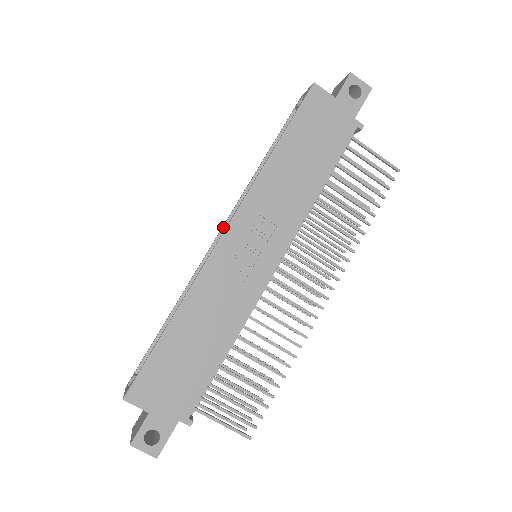
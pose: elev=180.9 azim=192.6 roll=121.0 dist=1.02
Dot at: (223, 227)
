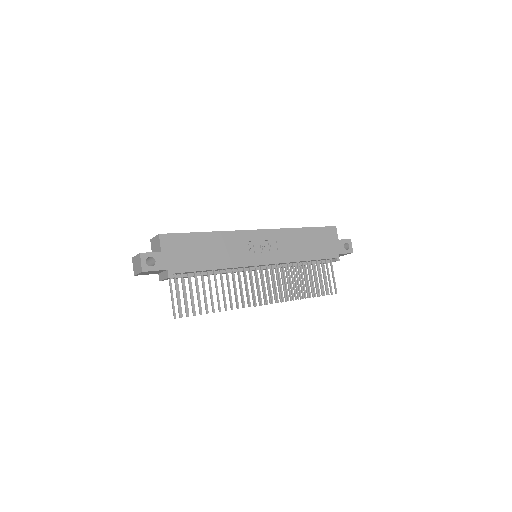
Dot at: occluded
